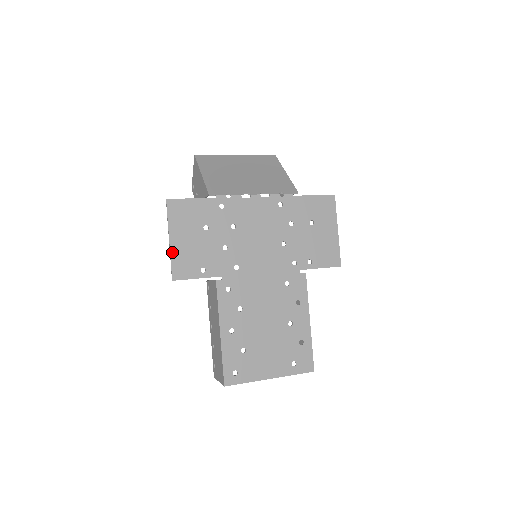
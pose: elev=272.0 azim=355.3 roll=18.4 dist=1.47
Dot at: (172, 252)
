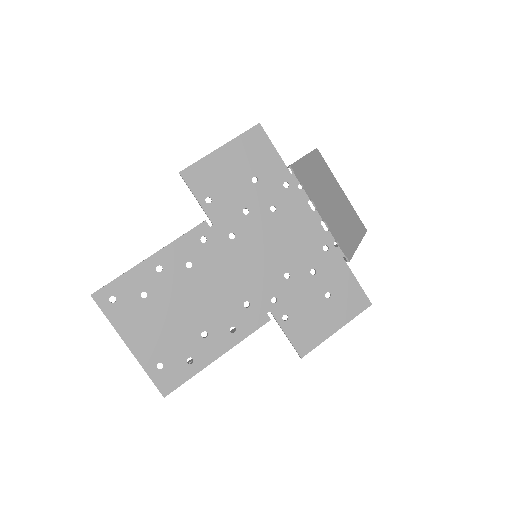
Dot at: (209, 157)
